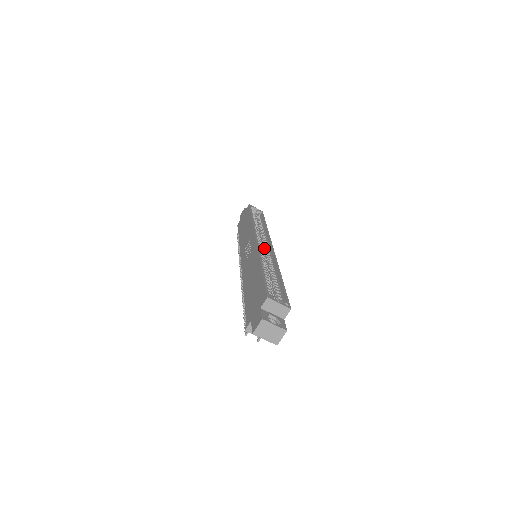
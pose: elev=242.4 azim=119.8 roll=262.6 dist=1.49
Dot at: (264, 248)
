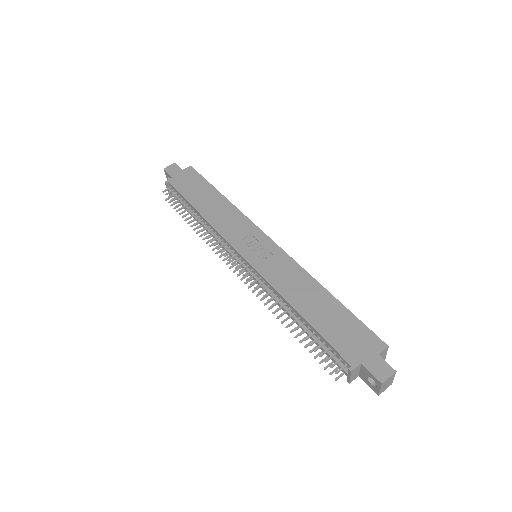
Dot at: occluded
